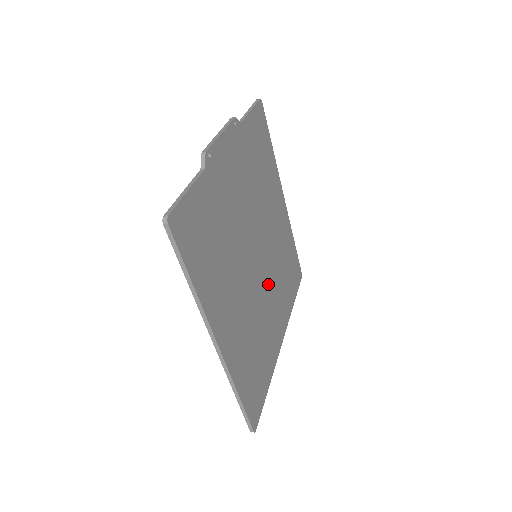
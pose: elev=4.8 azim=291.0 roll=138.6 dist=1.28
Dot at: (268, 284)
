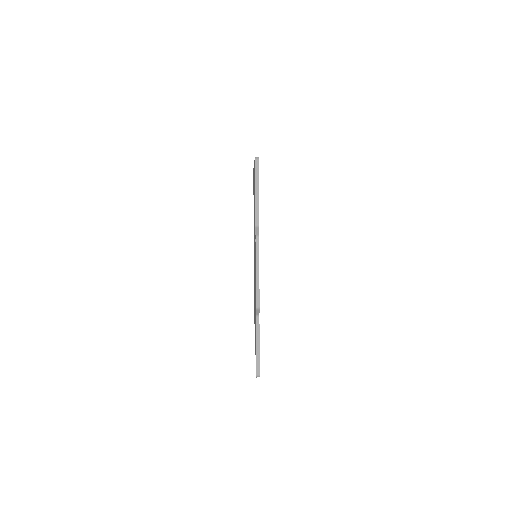
Dot at: occluded
